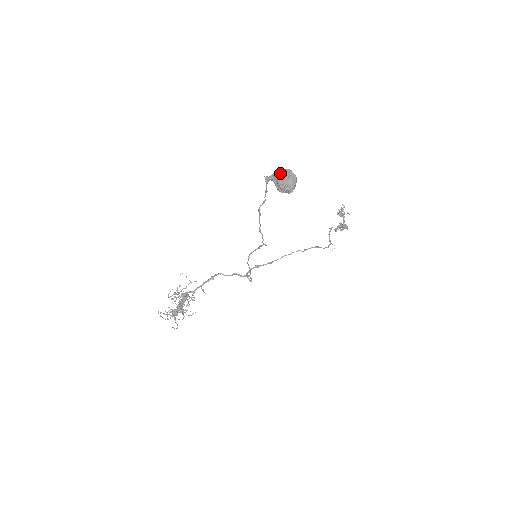
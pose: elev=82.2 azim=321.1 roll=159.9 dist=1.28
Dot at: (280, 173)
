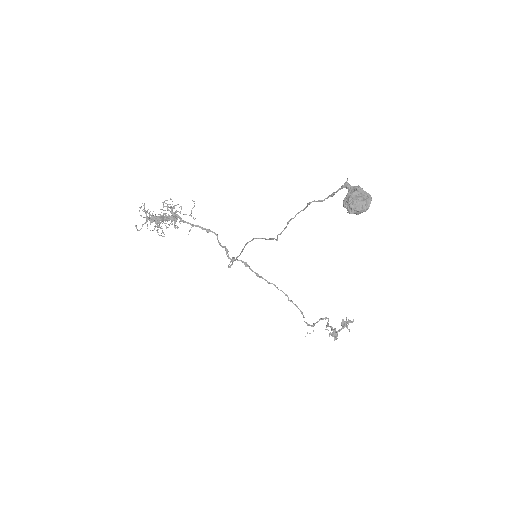
Dot at: (362, 190)
